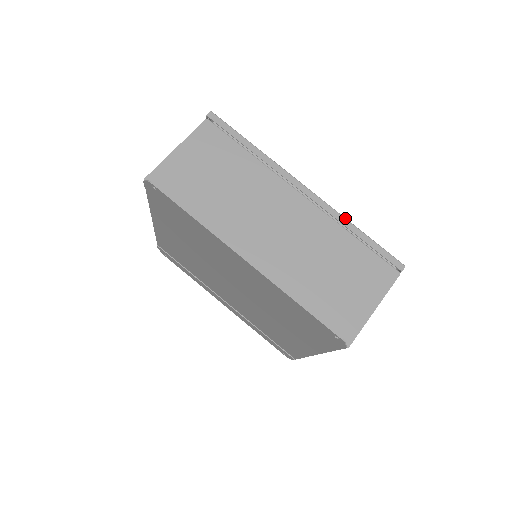
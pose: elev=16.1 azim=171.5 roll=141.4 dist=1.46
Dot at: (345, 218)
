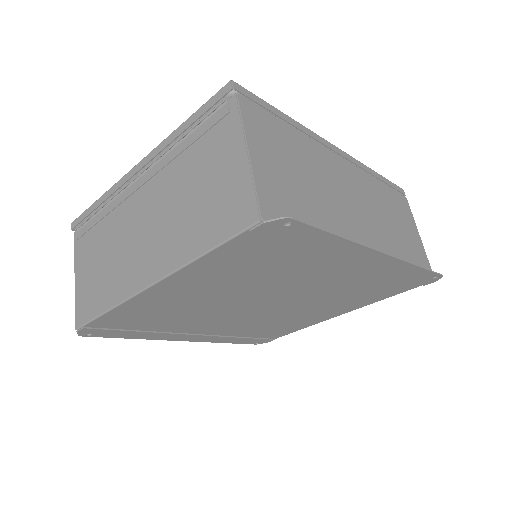
Dot at: (368, 167)
